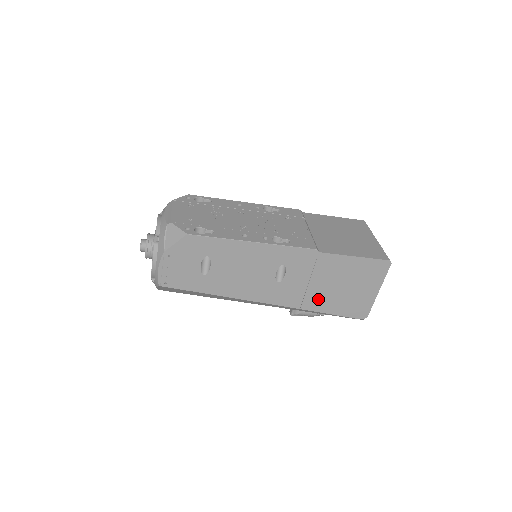
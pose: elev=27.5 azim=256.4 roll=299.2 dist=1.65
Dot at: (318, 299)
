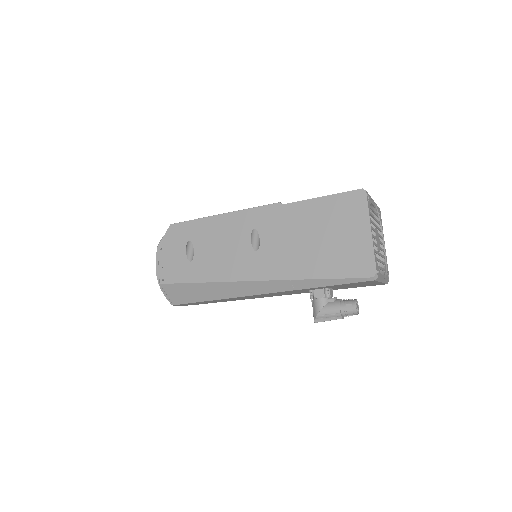
Dot at: (305, 261)
